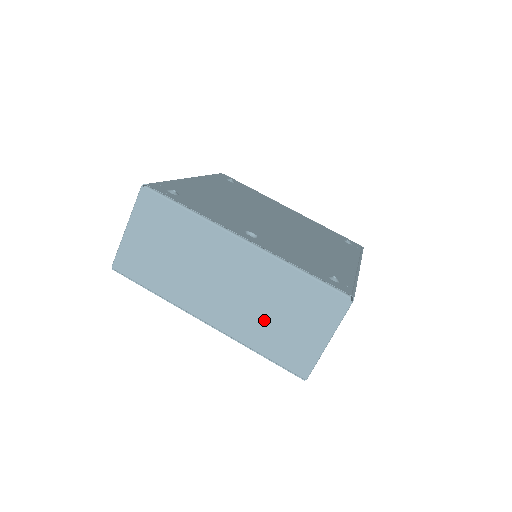
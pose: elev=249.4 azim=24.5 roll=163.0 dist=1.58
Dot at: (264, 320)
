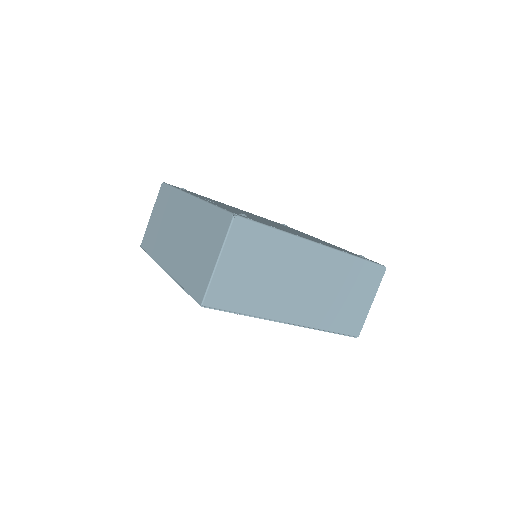
Dot at: (190, 256)
